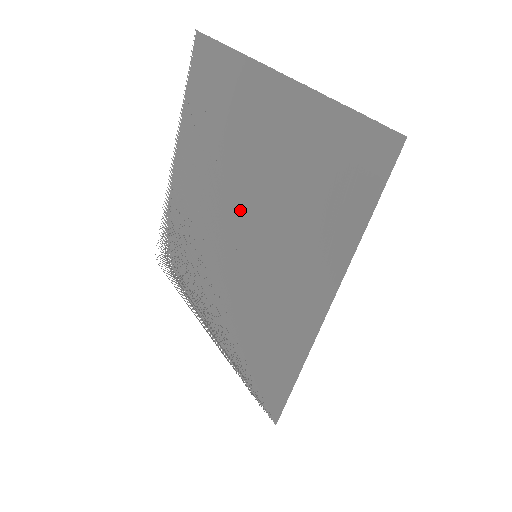
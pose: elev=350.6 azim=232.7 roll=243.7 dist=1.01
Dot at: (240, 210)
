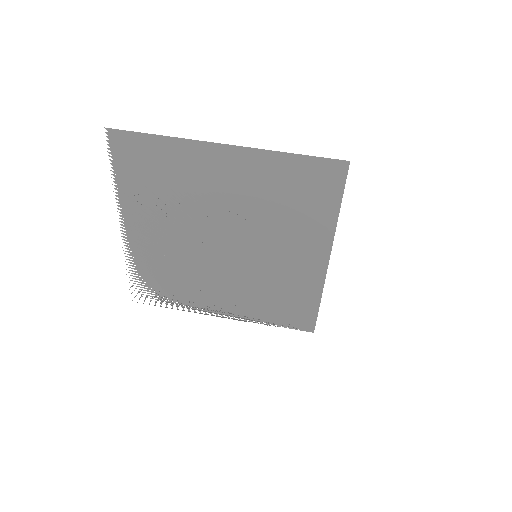
Dot at: (222, 235)
